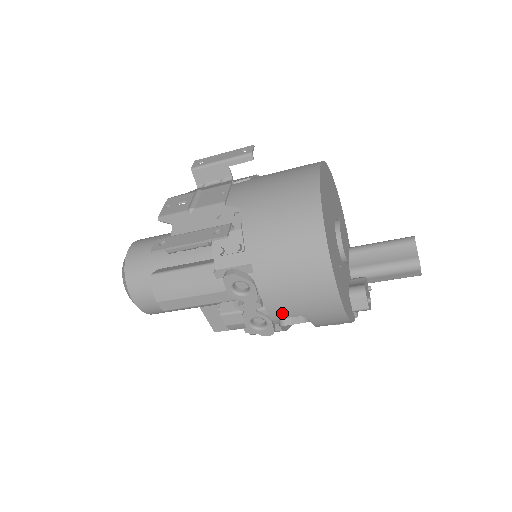
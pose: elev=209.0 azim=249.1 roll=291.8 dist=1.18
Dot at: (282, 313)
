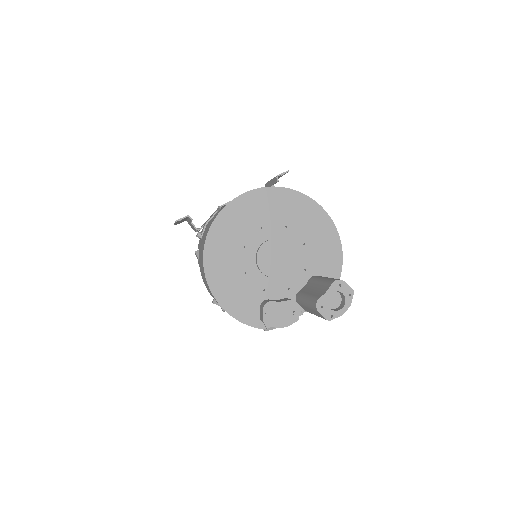
Dot at: occluded
